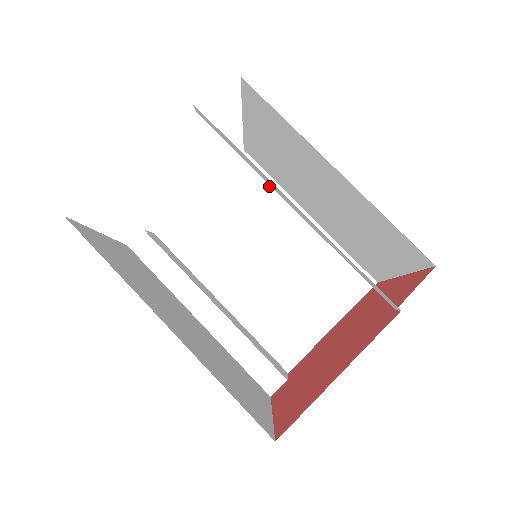
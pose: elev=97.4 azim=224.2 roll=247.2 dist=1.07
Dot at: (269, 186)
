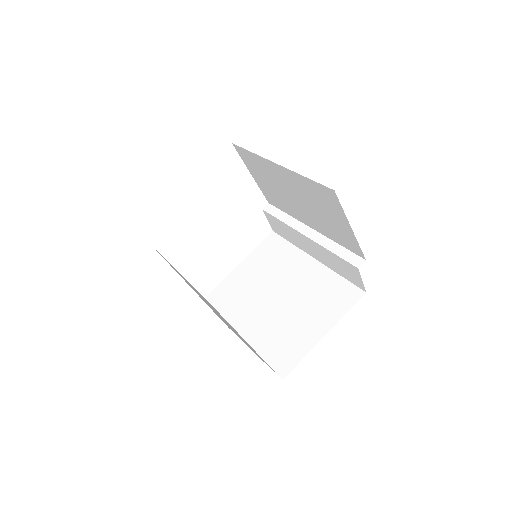
Dot at: (217, 311)
